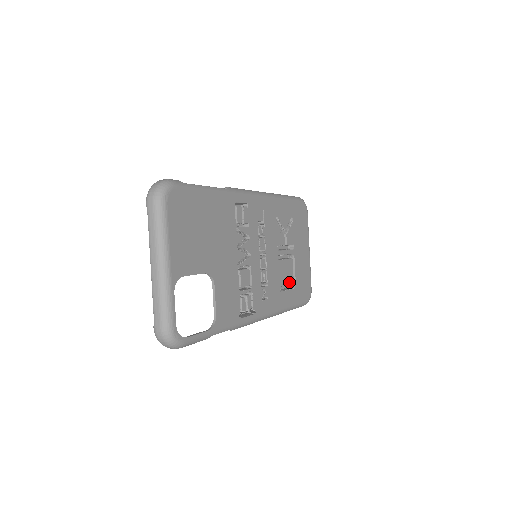
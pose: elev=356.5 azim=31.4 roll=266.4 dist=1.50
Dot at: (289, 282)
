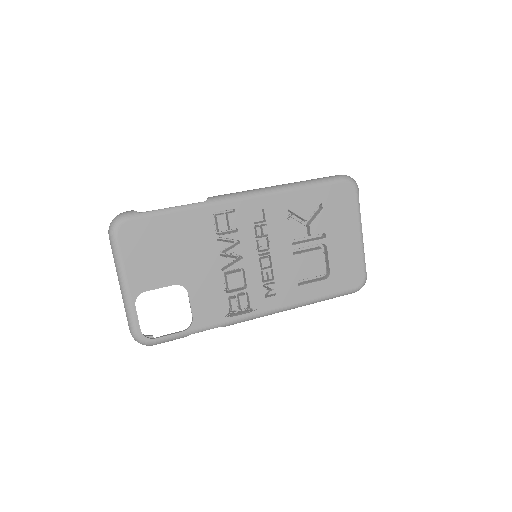
Dot at: (316, 274)
